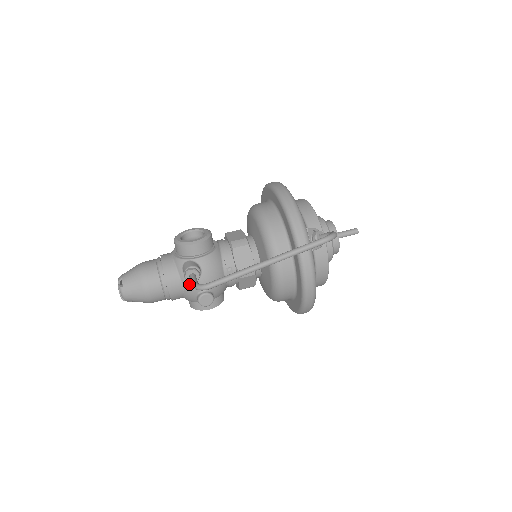
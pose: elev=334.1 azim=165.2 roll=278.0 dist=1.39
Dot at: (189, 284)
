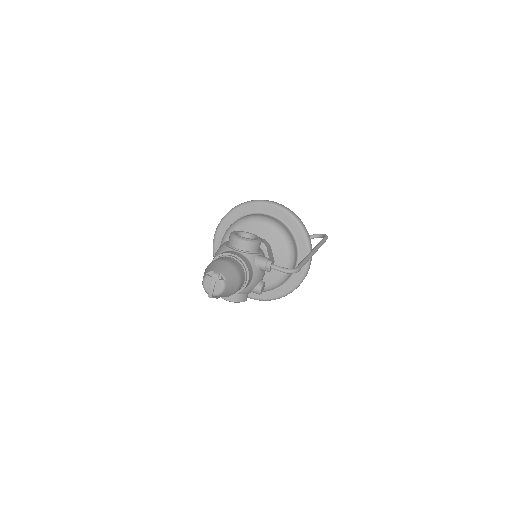
Dot at: (258, 275)
